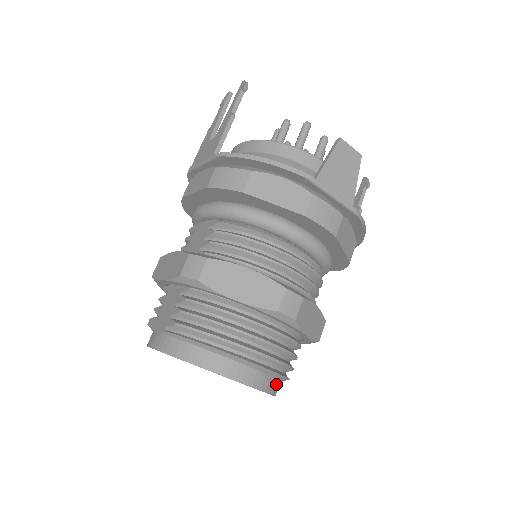
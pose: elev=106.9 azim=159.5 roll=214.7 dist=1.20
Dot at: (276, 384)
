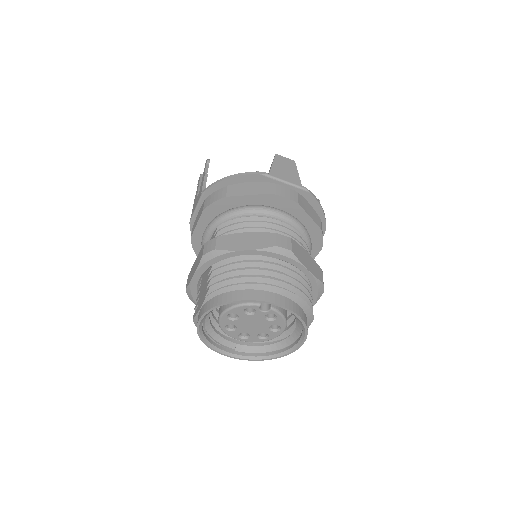
Dot at: (301, 312)
